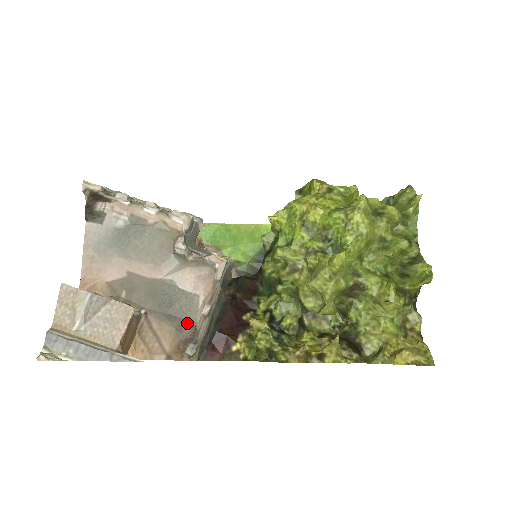
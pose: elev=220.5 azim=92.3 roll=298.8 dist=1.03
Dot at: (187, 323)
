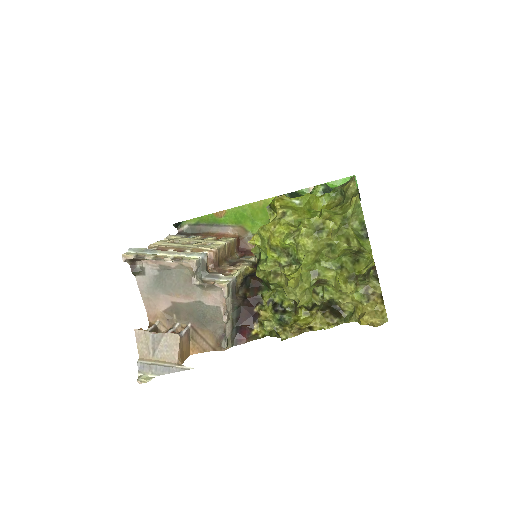
Dot at: (218, 326)
